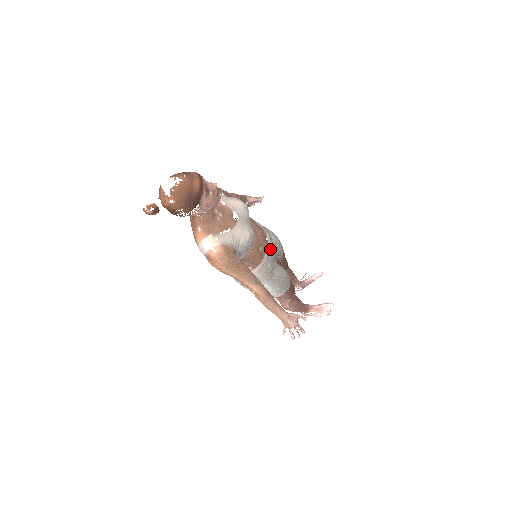
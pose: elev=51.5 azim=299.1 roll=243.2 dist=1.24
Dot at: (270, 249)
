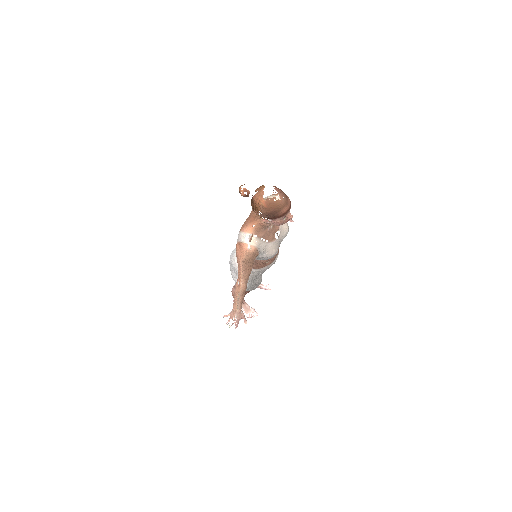
Dot at: (271, 265)
